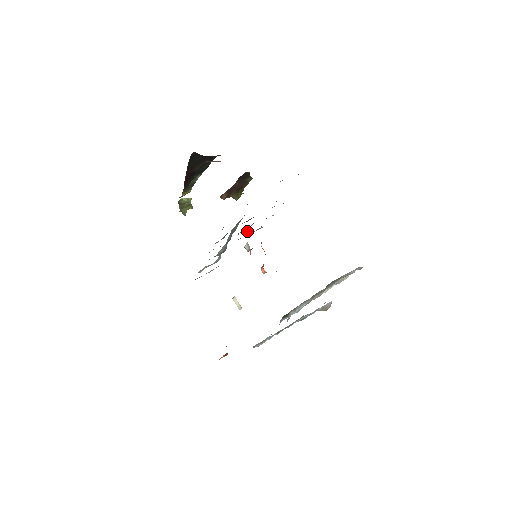
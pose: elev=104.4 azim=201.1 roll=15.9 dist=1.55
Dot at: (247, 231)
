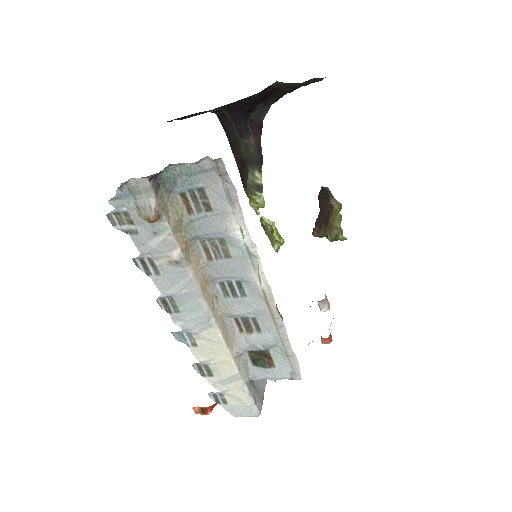
Dot at: occluded
